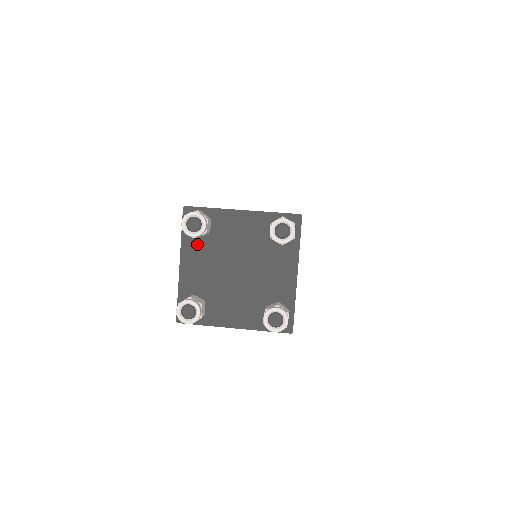
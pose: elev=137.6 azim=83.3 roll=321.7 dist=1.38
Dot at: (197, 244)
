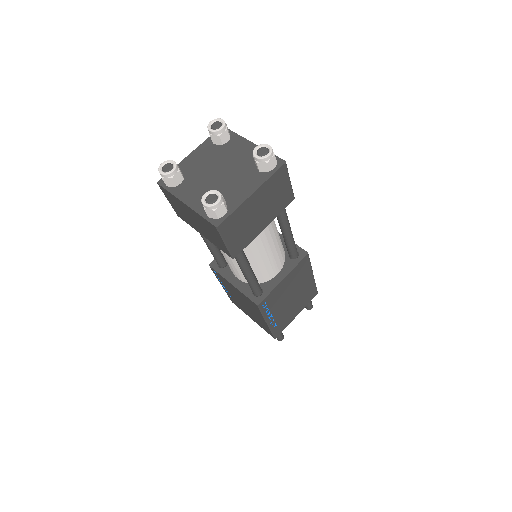
Dot at: (210, 148)
